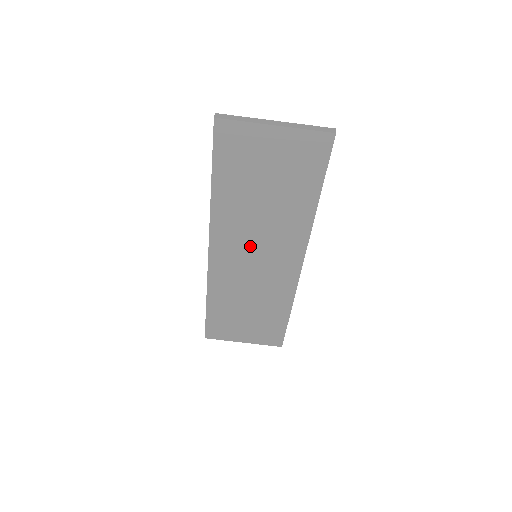
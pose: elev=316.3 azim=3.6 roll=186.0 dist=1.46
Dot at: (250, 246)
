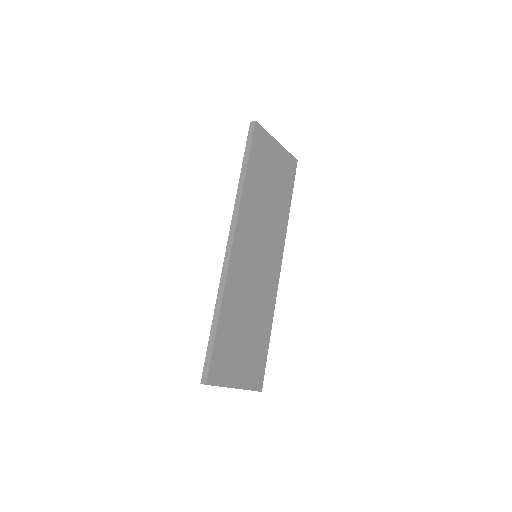
Dot at: (257, 241)
